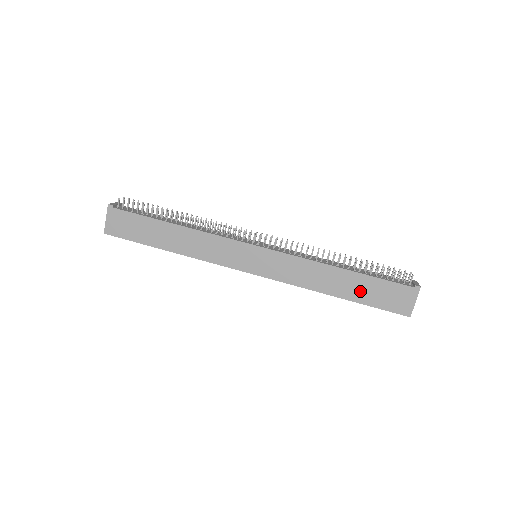
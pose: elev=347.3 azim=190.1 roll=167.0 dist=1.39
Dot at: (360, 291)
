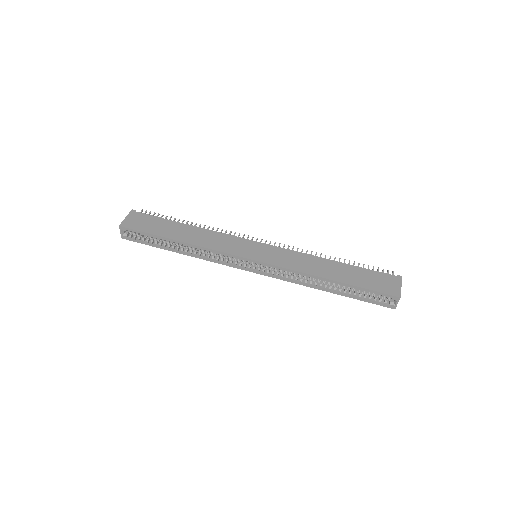
Dot at: (352, 277)
